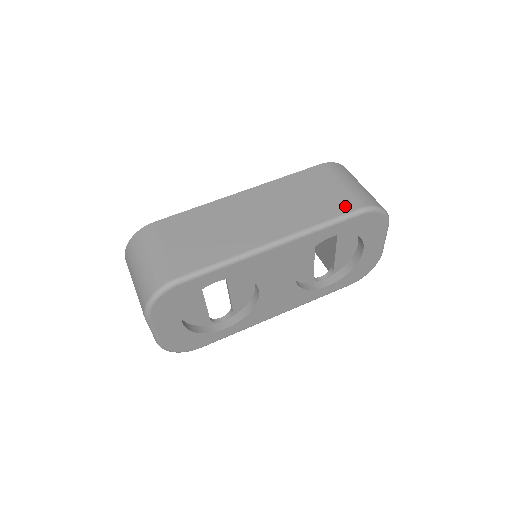
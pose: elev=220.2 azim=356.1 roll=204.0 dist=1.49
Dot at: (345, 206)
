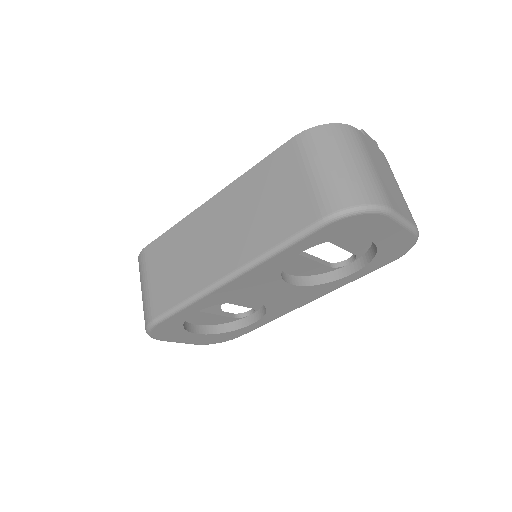
Dot at: (303, 217)
